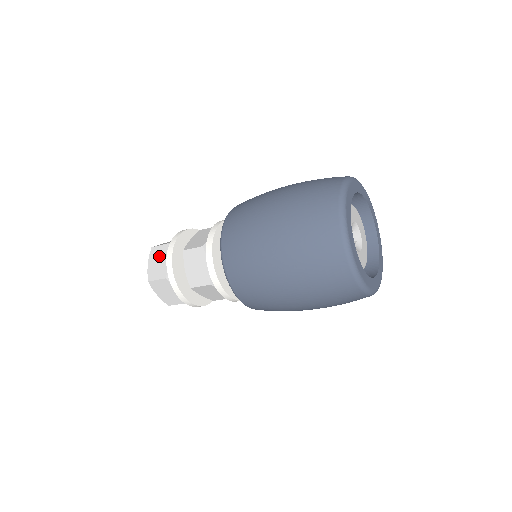
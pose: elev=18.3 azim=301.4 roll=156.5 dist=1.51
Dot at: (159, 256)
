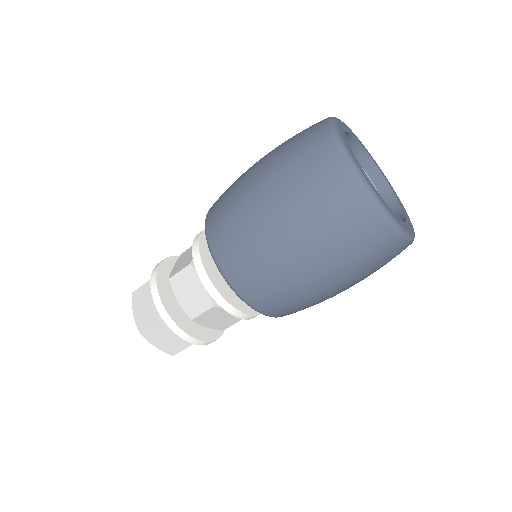
Dot at: (143, 299)
